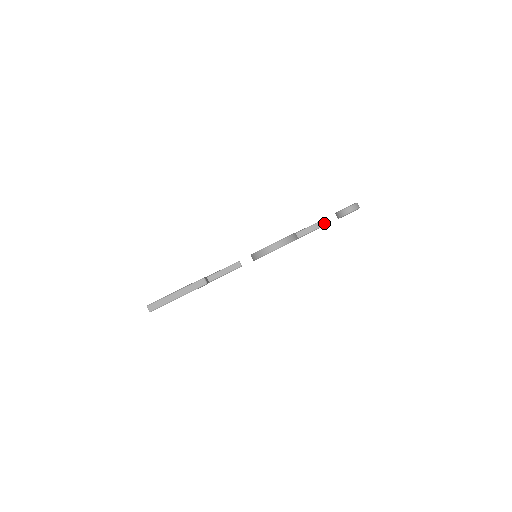
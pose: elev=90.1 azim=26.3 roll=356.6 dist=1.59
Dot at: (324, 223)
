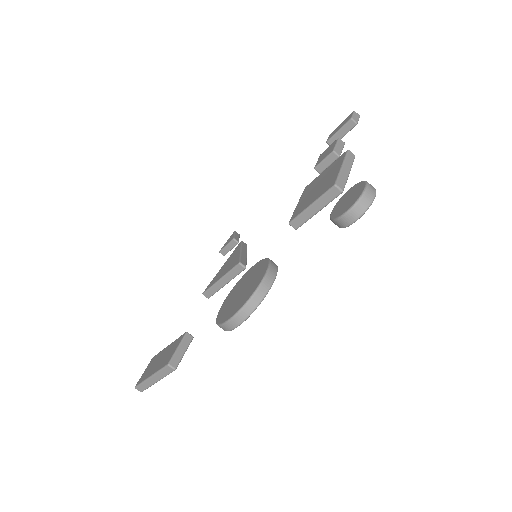
Dot at: (340, 189)
